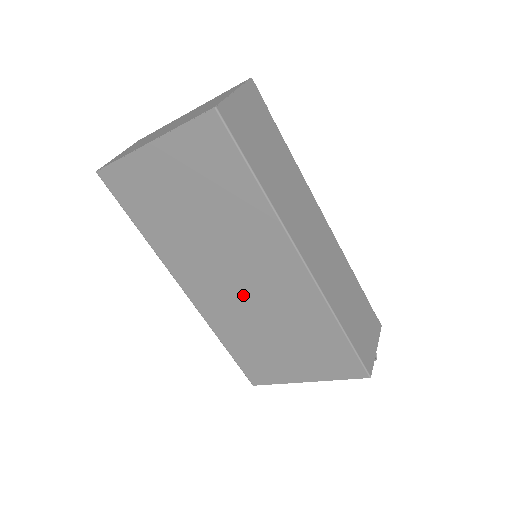
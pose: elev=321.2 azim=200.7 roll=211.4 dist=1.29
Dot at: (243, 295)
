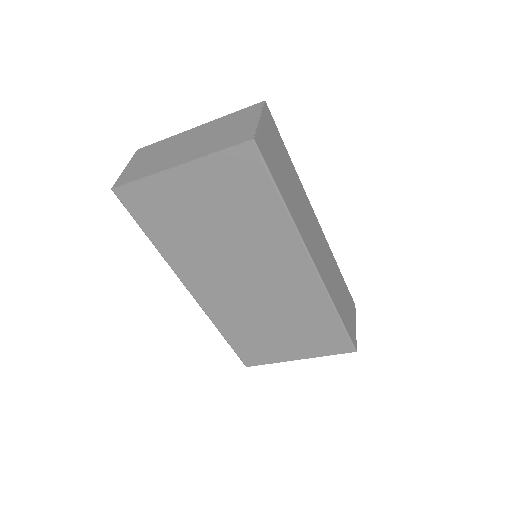
Dot at: (251, 294)
